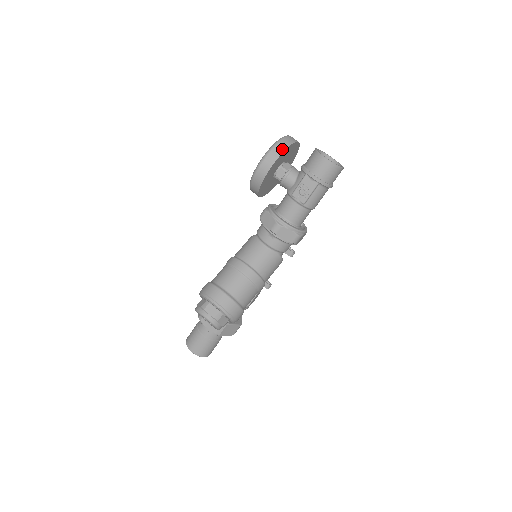
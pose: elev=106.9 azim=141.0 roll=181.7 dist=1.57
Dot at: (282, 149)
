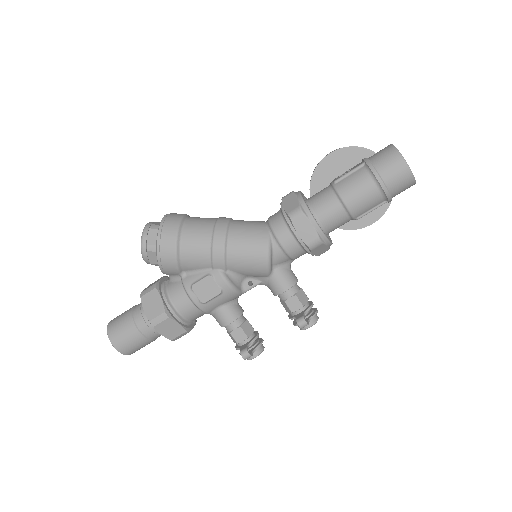
Dot at: (360, 147)
